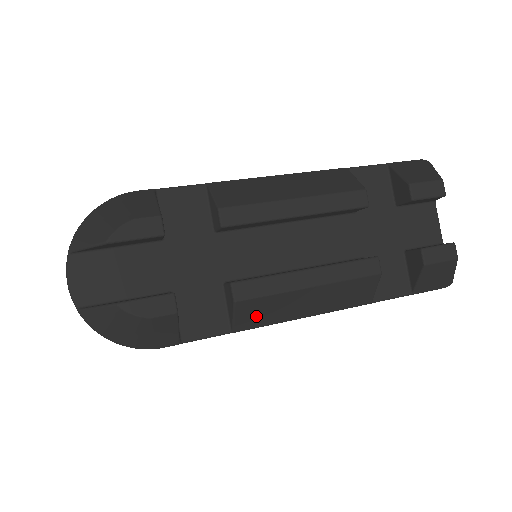
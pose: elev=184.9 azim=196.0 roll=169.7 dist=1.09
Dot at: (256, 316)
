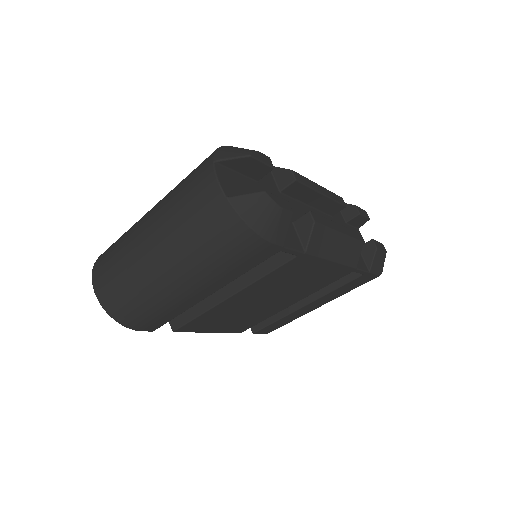
Dot at: (318, 243)
